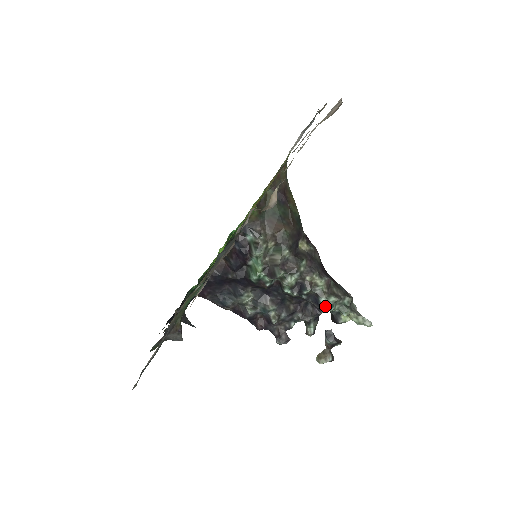
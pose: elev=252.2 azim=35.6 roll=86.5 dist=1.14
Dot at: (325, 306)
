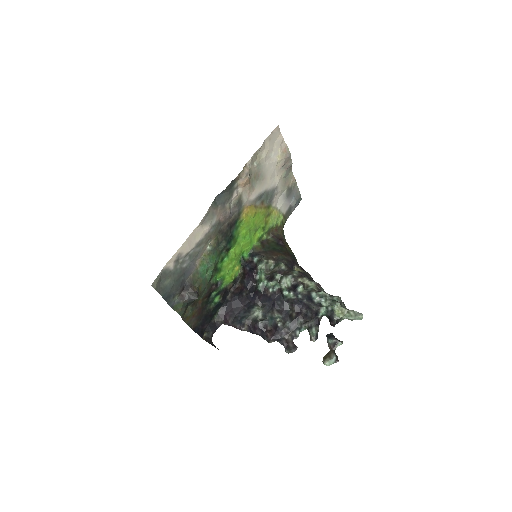
Dot at: (316, 297)
